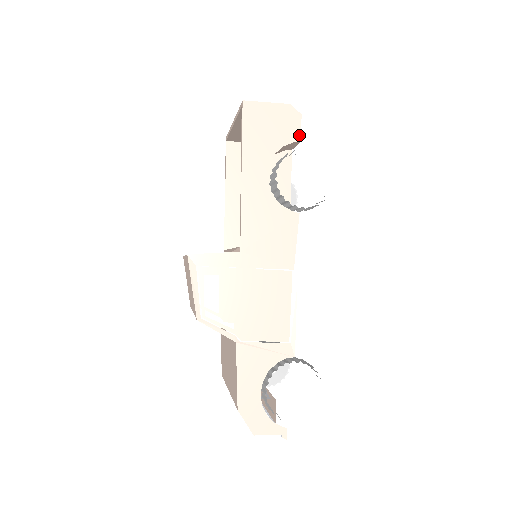
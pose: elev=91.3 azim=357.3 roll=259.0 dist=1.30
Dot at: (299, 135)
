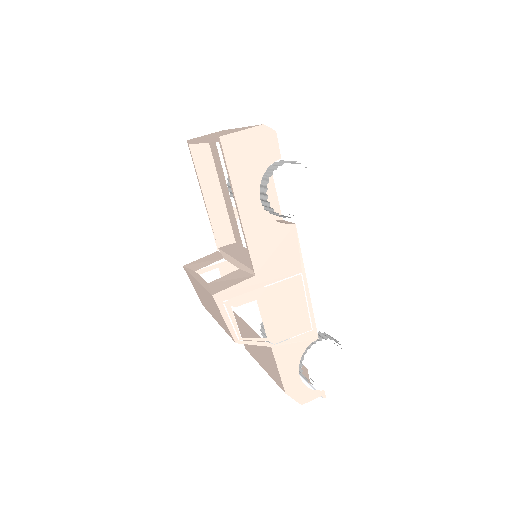
Dot at: (278, 152)
